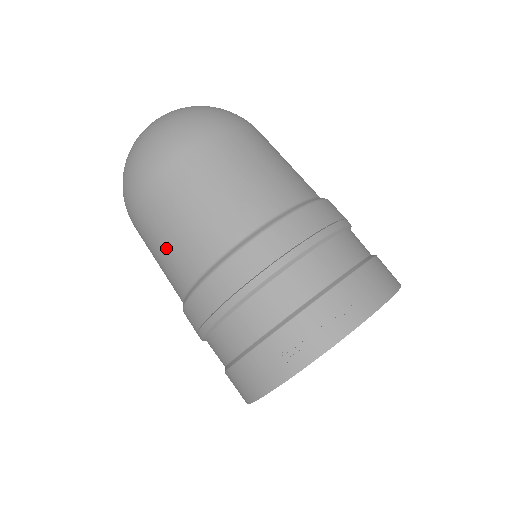
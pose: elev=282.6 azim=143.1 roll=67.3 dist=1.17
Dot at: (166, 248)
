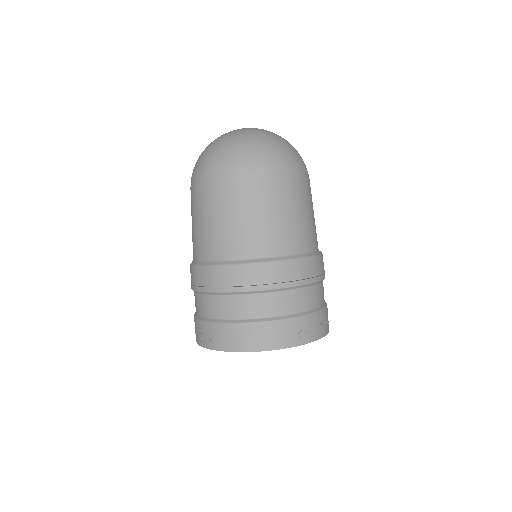
Dot at: (258, 222)
